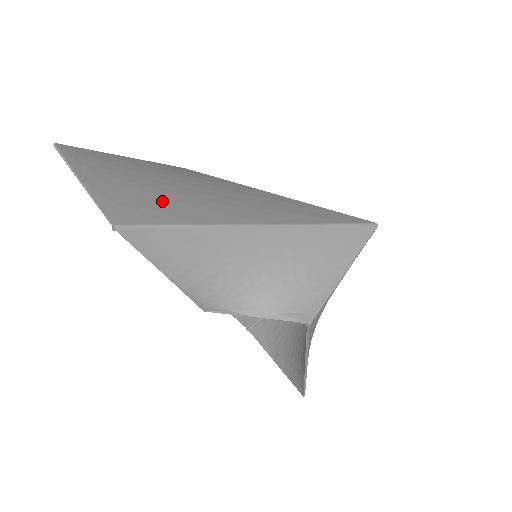
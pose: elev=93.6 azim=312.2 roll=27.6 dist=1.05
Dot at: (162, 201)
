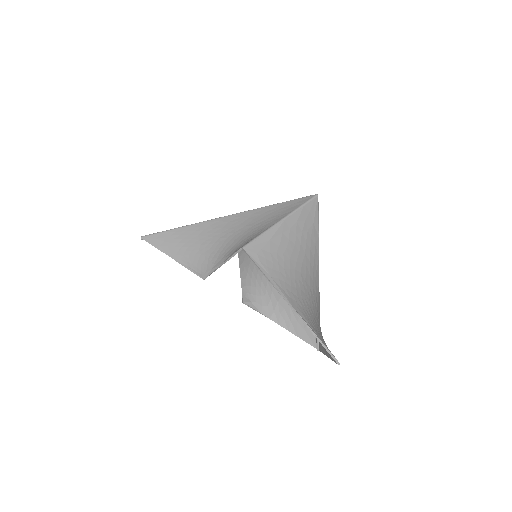
Dot at: occluded
